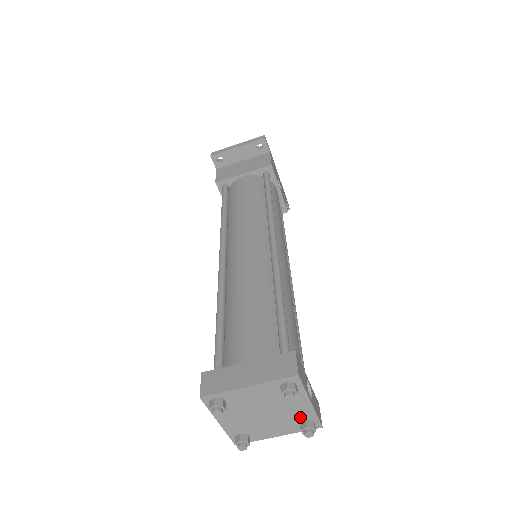
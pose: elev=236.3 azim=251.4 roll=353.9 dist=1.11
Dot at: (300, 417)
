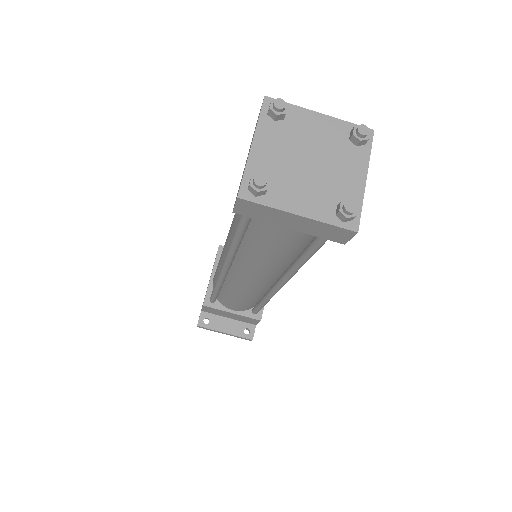
Dot at: (343, 195)
